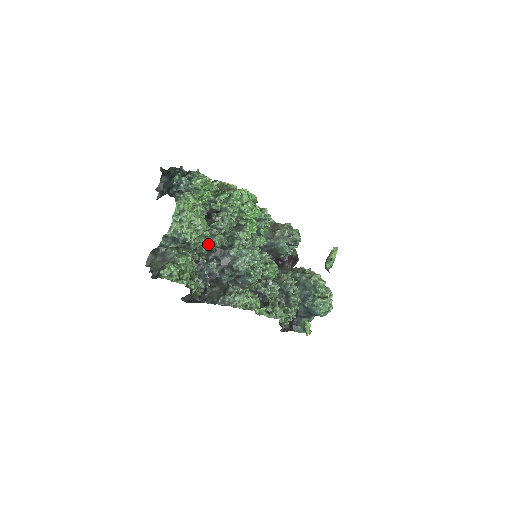
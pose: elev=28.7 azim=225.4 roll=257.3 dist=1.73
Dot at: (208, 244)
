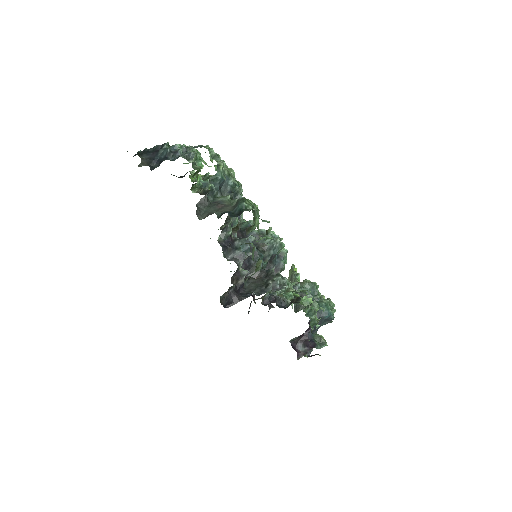
Dot at: occluded
